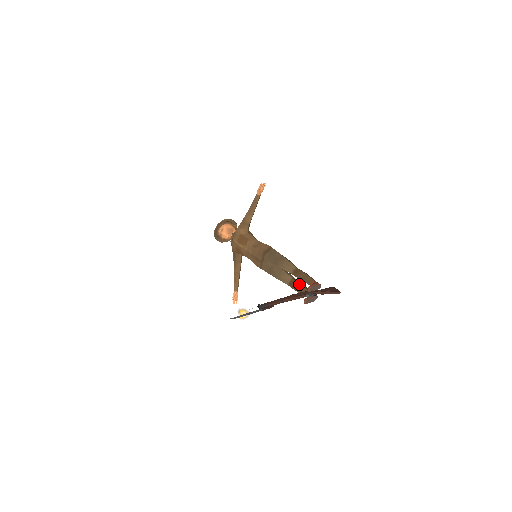
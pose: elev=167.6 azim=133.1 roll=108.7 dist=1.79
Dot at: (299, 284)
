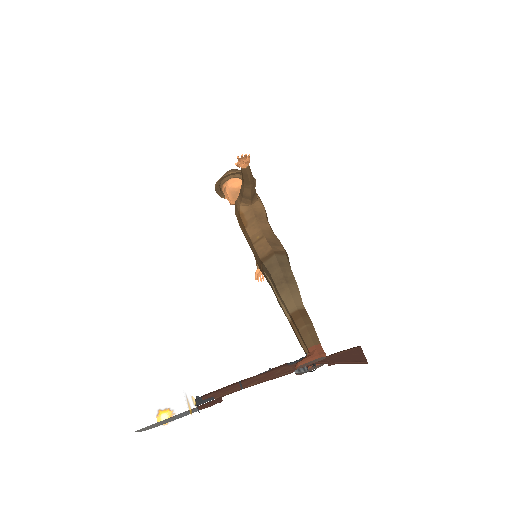
Dot at: occluded
